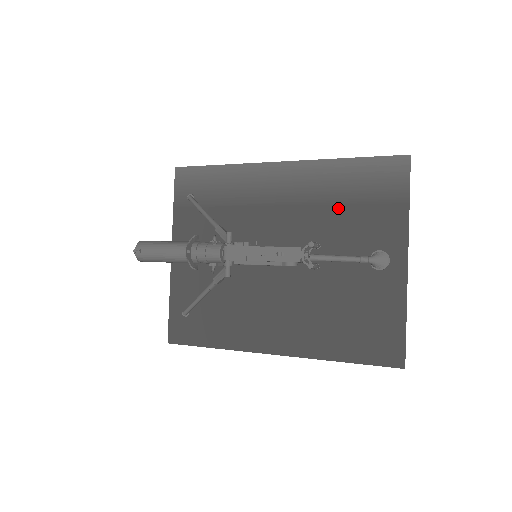
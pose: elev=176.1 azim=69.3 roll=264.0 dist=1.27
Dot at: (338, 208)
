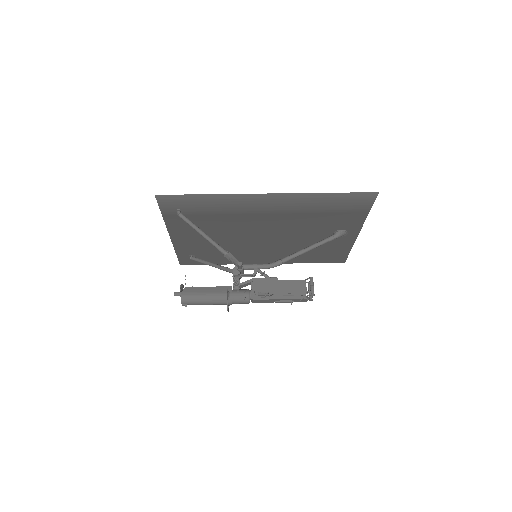
Dot at: (315, 215)
